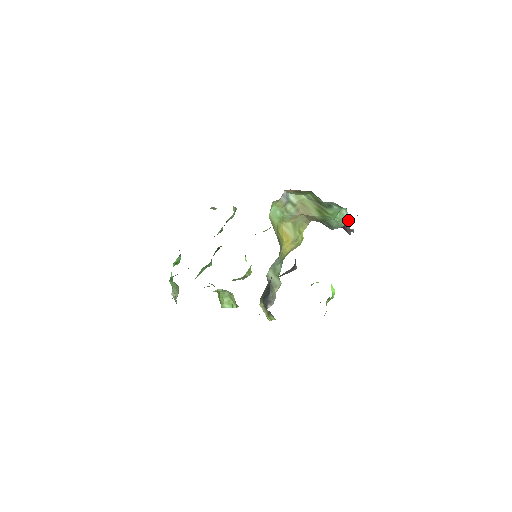
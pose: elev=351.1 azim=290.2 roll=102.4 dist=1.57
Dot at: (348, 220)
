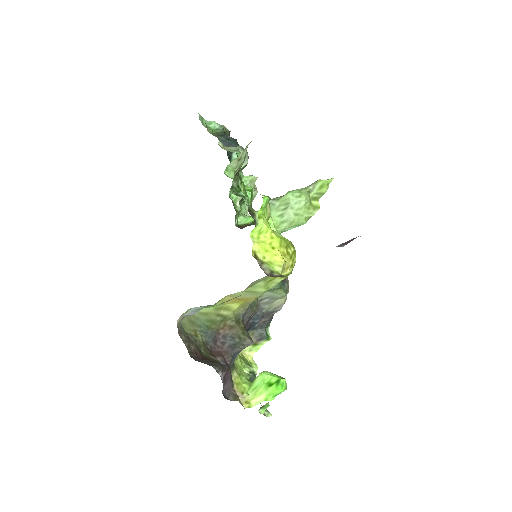
Dot at: occluded
